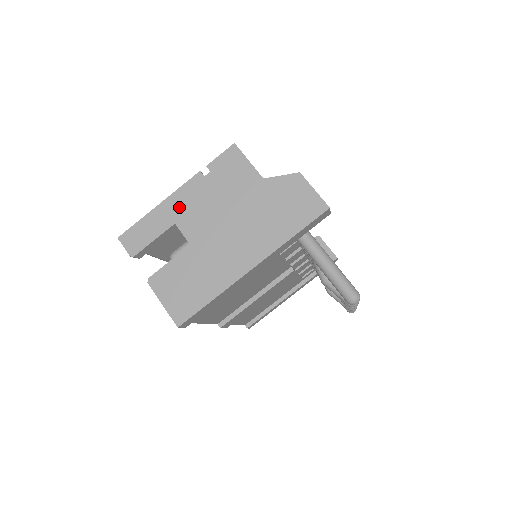
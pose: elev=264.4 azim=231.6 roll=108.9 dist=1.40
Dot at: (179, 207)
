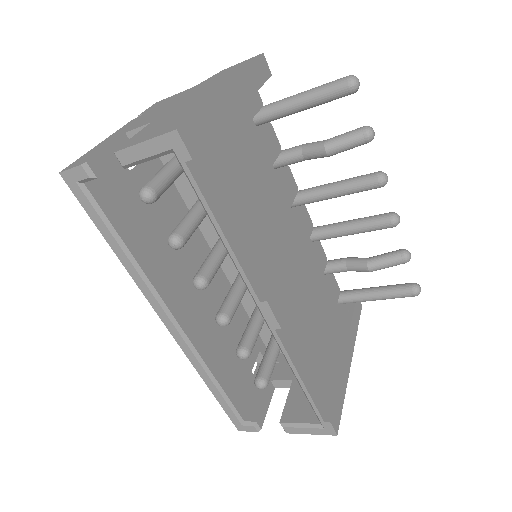
Dot at: (124, 130)
